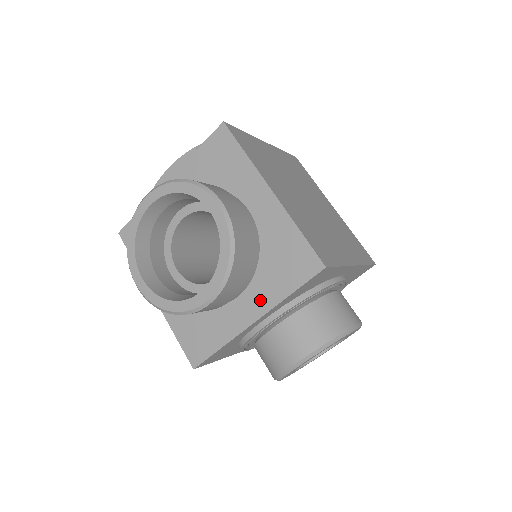
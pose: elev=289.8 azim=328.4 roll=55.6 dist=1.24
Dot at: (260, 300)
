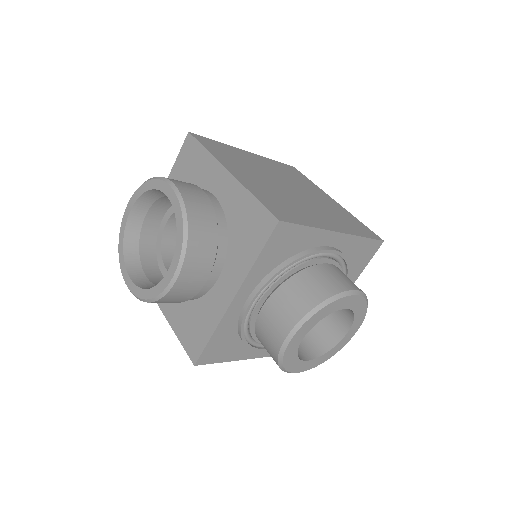
Dot at: (234, 275)
